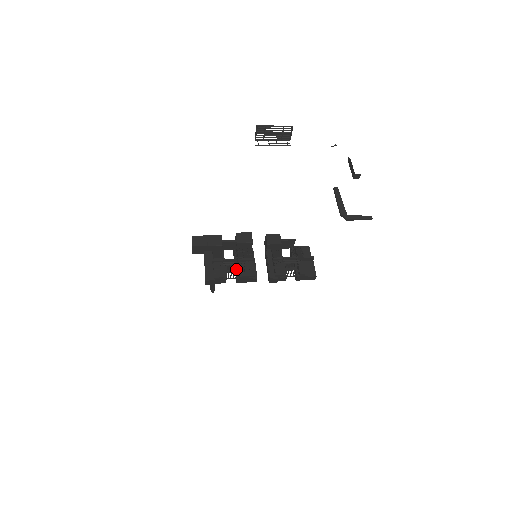
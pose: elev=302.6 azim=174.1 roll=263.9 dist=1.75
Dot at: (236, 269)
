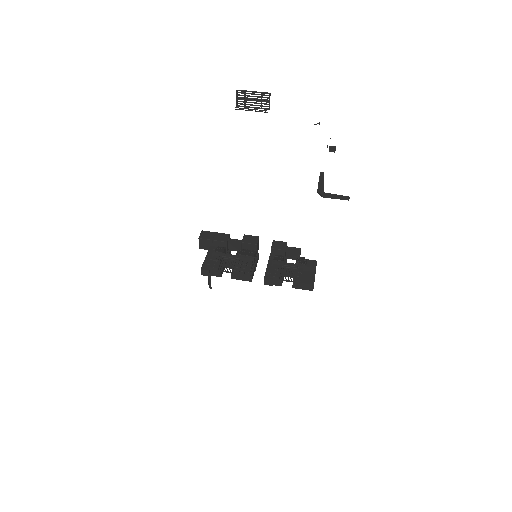
Dot at: (234, 265)
